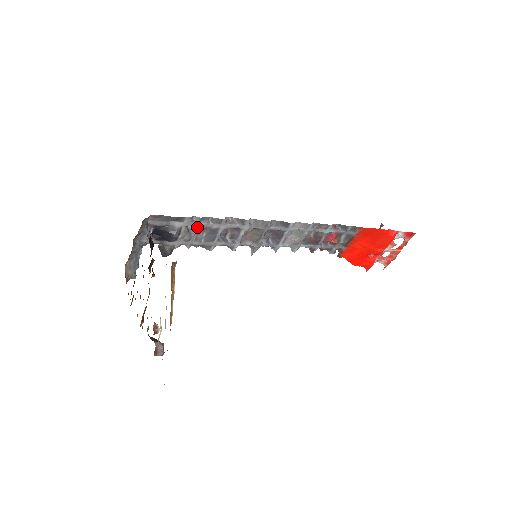
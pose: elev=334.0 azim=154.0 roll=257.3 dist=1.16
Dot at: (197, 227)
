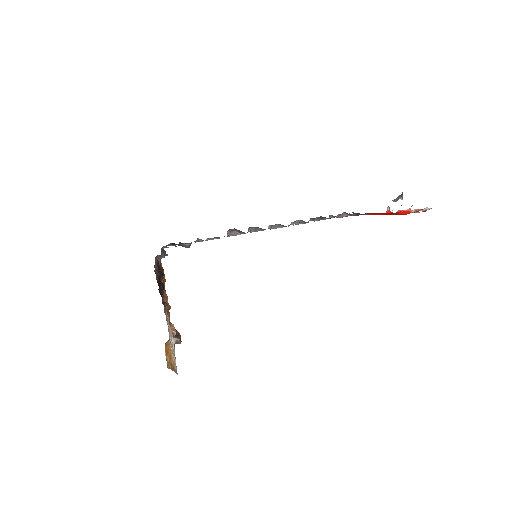
Dot at: occluded
